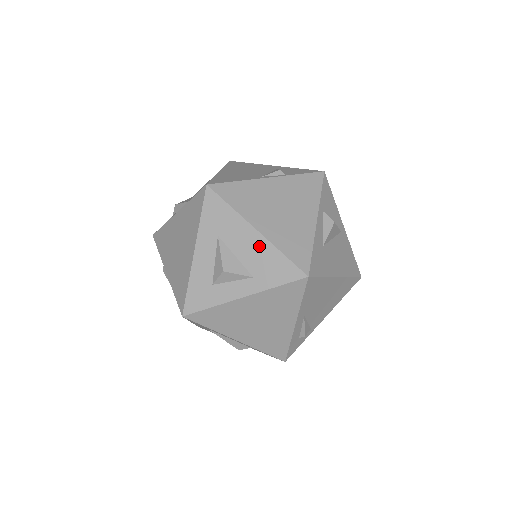
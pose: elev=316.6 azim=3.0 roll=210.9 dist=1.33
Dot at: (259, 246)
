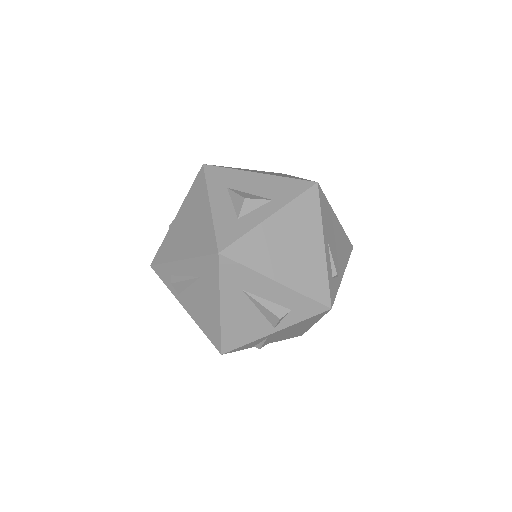
Dot at: (266, 181)
